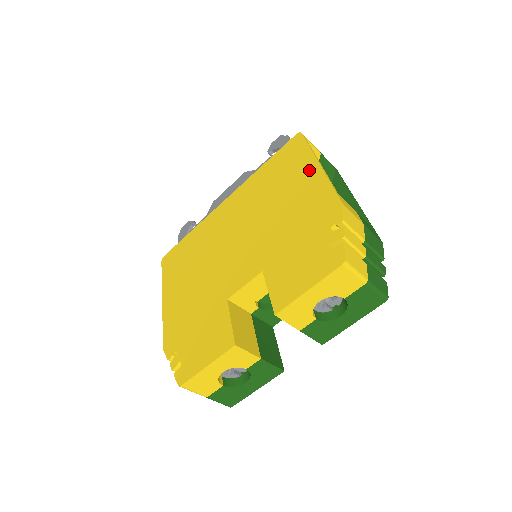
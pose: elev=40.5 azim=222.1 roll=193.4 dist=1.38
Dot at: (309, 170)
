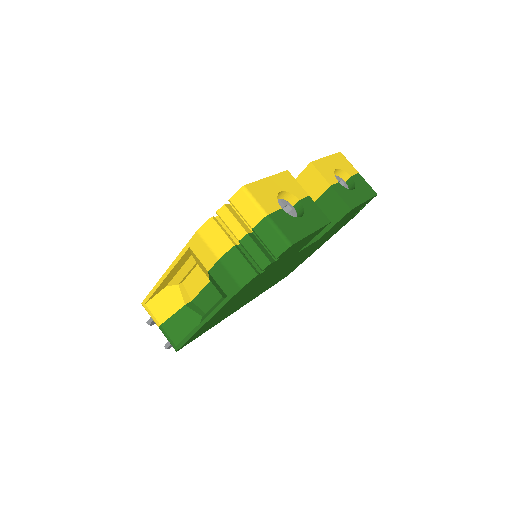
Dot at: occluded
